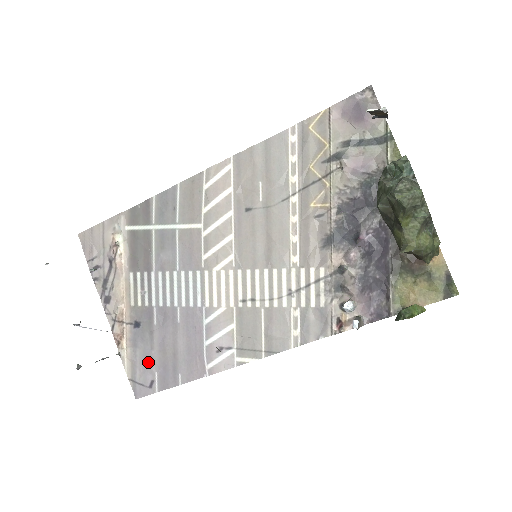
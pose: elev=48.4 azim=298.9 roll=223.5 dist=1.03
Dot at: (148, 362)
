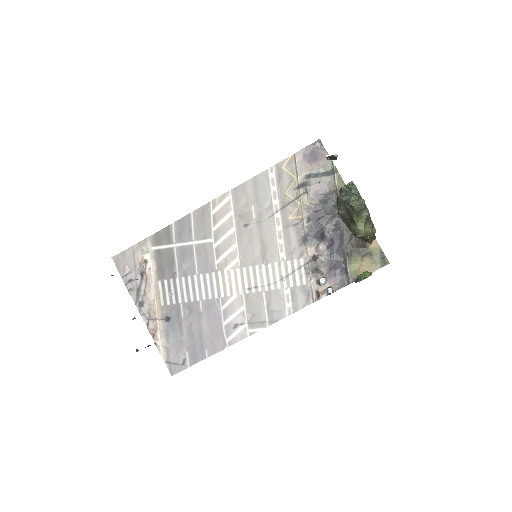
Dot at: (179, 346)
